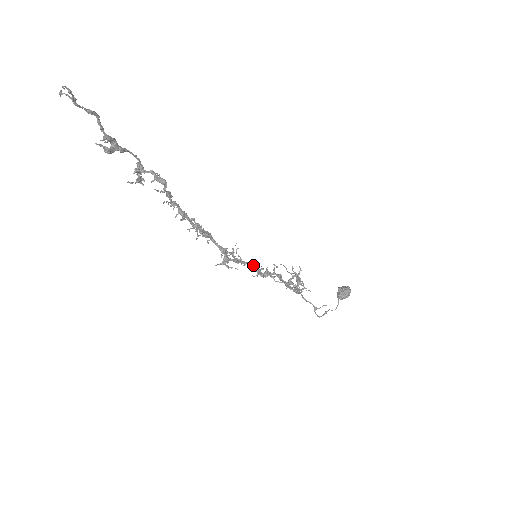
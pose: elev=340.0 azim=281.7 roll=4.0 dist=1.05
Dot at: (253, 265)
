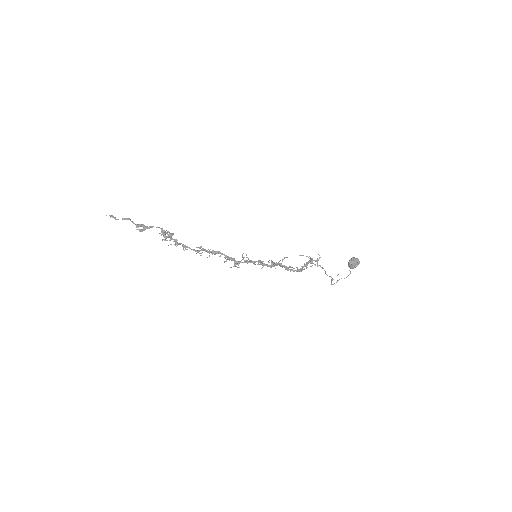
Dot at: (260, 262)
